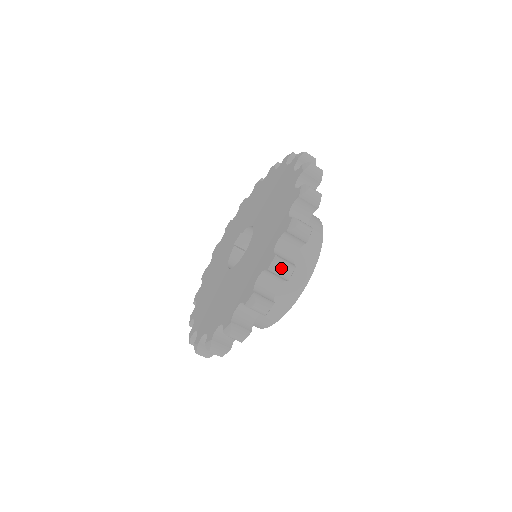
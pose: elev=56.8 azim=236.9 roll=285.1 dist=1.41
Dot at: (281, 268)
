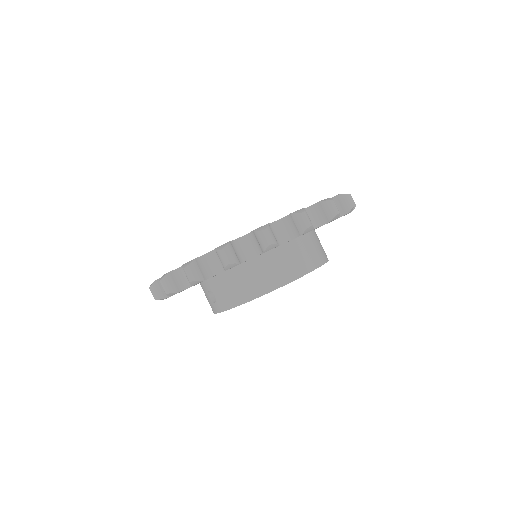
Dot at: (334, 203)
